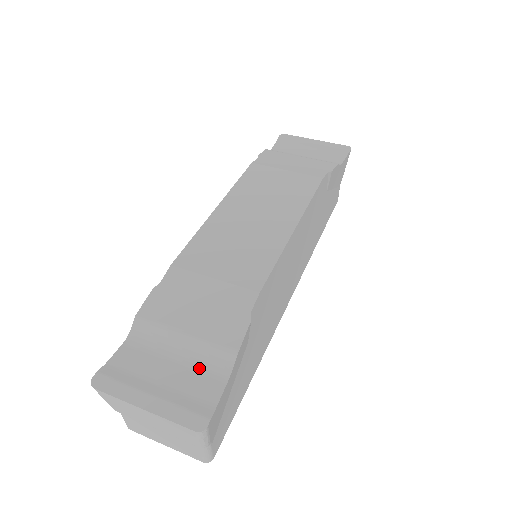
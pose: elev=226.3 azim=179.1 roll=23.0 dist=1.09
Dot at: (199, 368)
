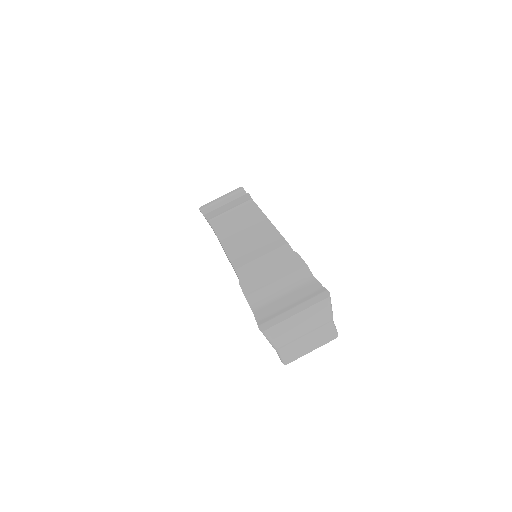
Dot at: (298, 287)
